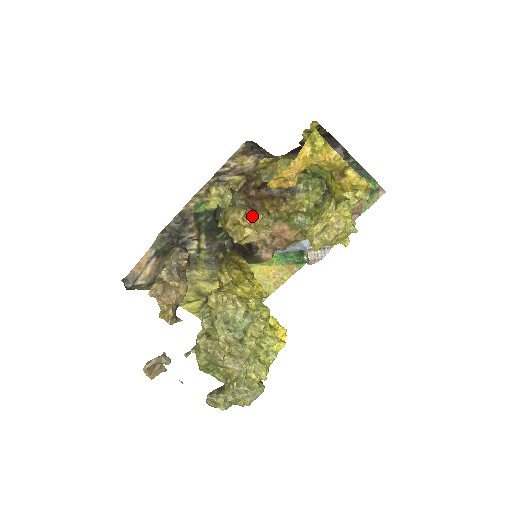
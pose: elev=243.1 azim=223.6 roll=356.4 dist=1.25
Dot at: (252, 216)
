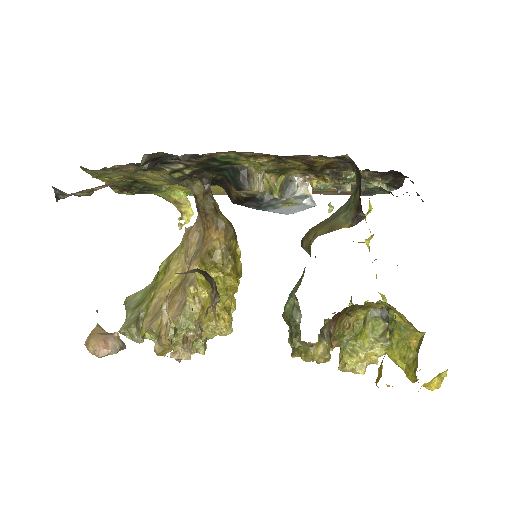
Dot at: occluded
